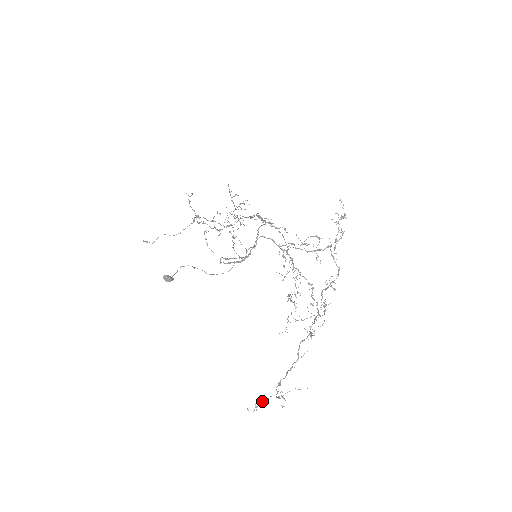
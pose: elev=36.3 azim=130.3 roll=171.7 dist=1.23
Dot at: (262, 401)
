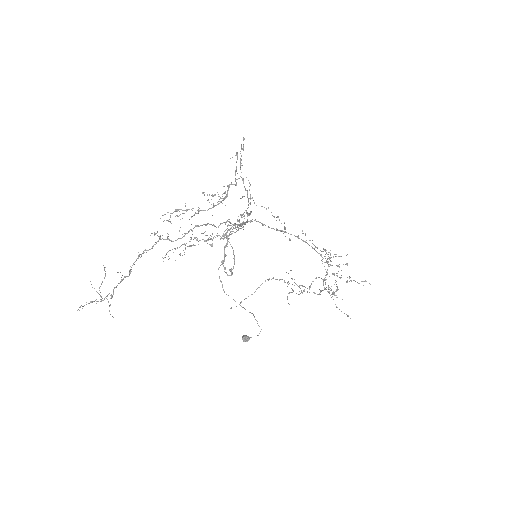
Dot at: (90, 301)
